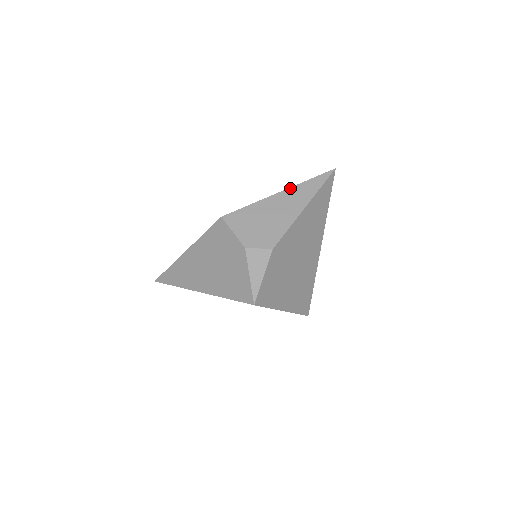
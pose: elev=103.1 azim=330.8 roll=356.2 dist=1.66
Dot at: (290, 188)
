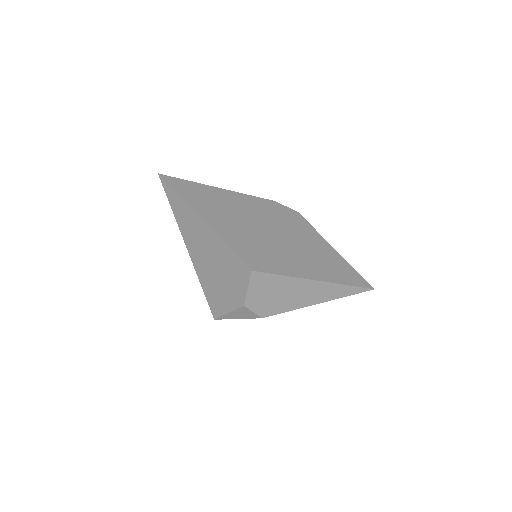
Dot at: (326, 283)
